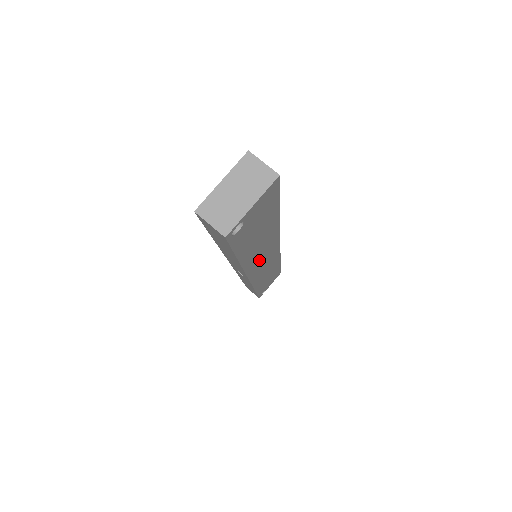
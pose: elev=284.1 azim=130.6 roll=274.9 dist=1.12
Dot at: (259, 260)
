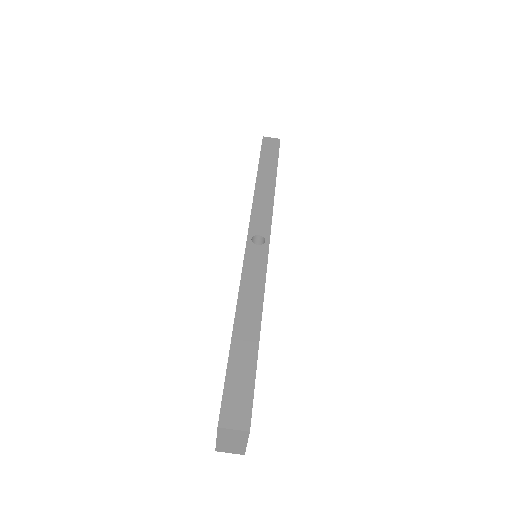
Dot at: occluded
